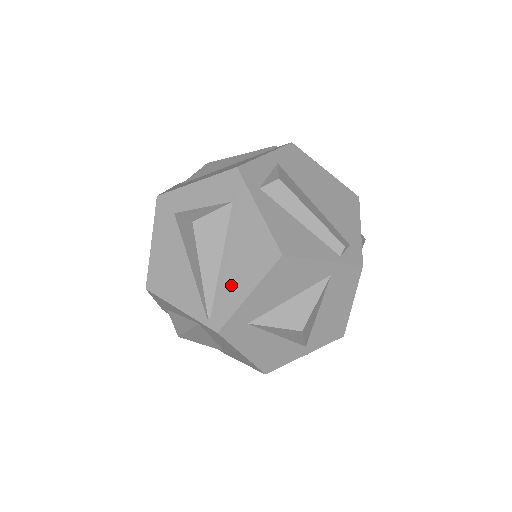
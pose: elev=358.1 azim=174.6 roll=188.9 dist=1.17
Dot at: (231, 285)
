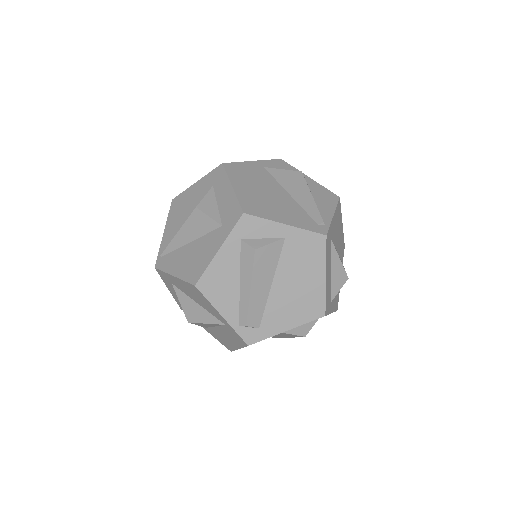
Dot at: (177, 259)
